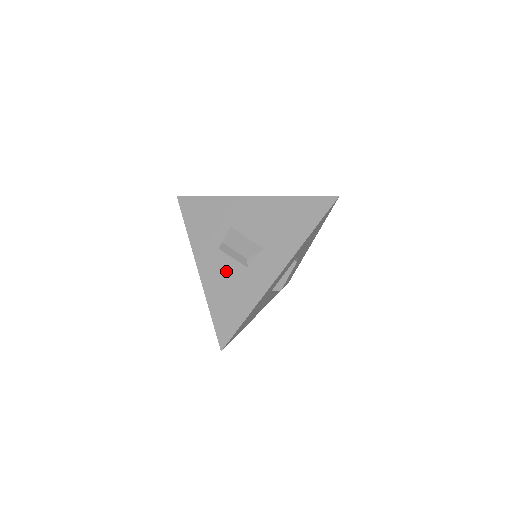
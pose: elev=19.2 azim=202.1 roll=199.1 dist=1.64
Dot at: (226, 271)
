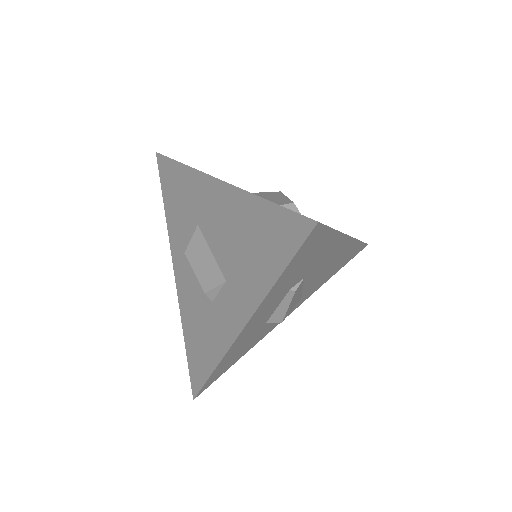
Dot at: (195, 295)
